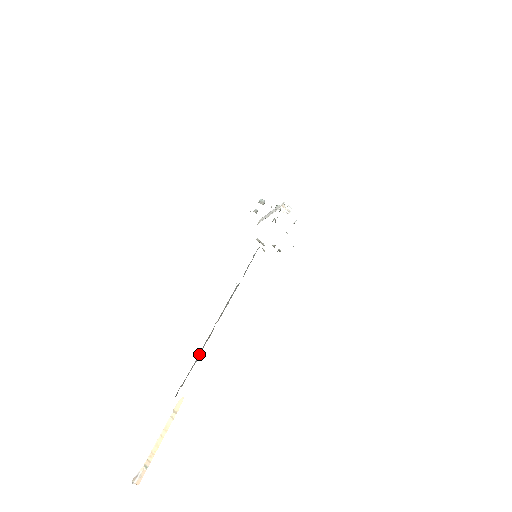
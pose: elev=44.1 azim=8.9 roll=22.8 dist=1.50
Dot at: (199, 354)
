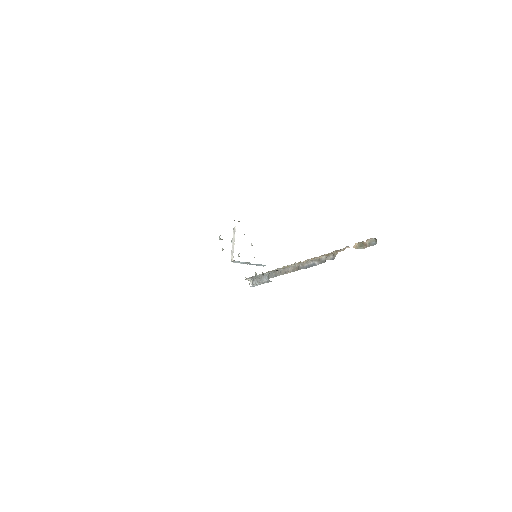
Dot at: (307, 267)
